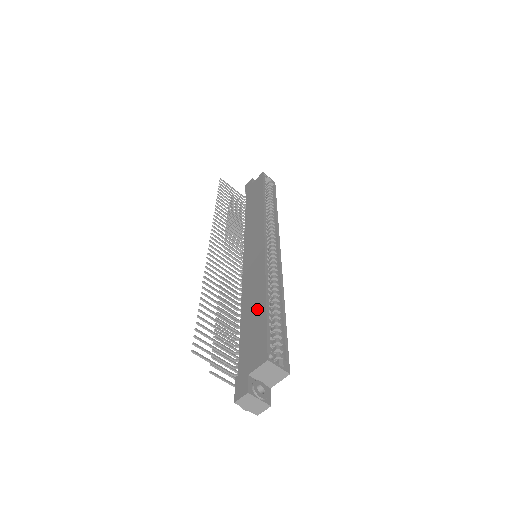
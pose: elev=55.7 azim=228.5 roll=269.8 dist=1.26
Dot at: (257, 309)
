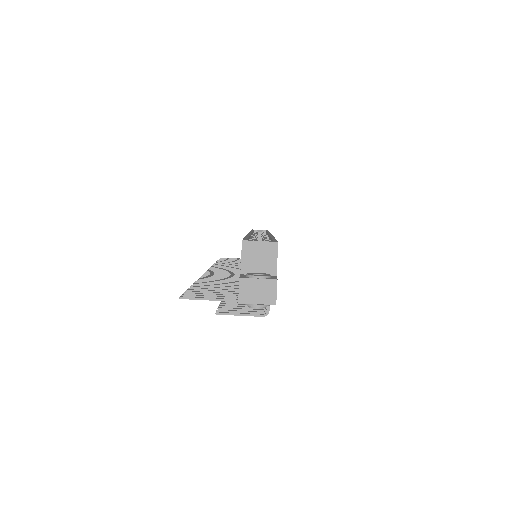
Dot at: occluded
